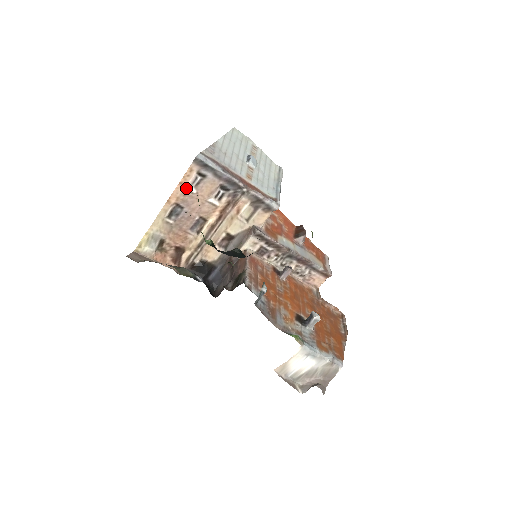
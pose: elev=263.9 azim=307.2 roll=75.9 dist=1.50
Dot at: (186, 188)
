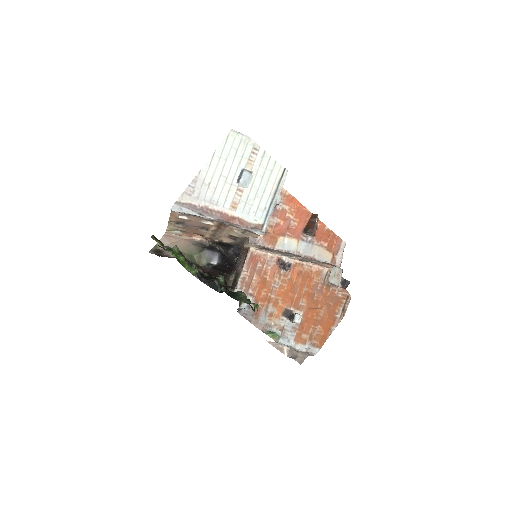
Dot at: (178, 217)
